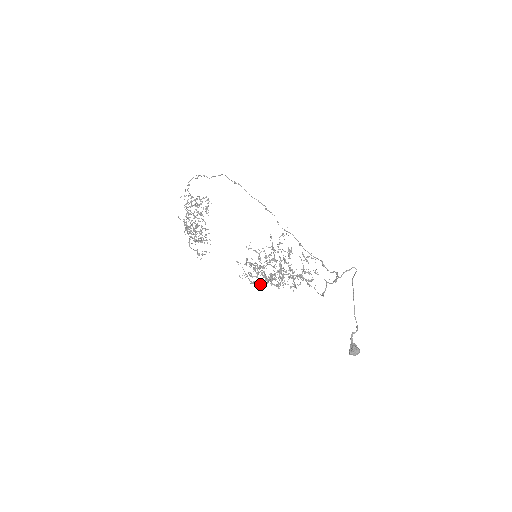
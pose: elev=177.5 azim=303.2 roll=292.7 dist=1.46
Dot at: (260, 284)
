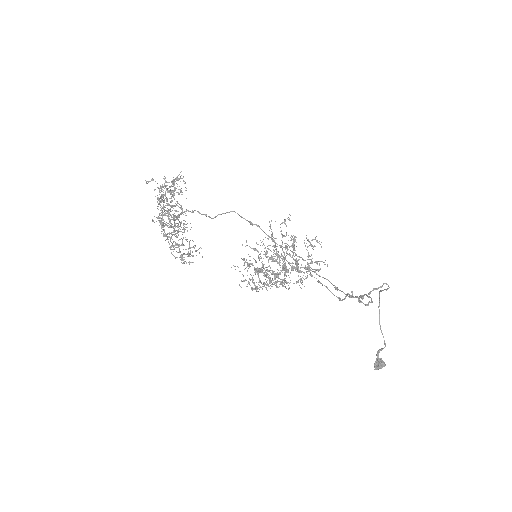
Dot at: occluded
